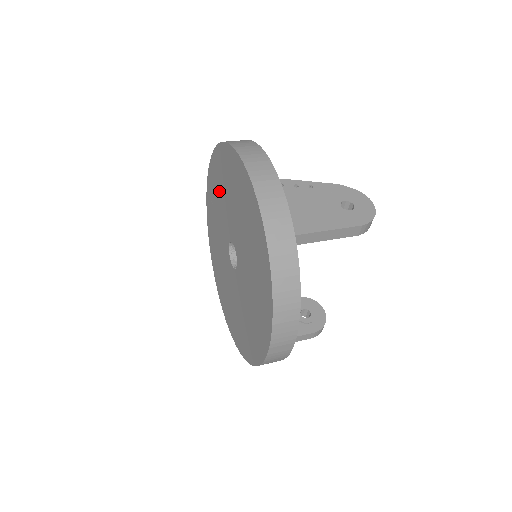
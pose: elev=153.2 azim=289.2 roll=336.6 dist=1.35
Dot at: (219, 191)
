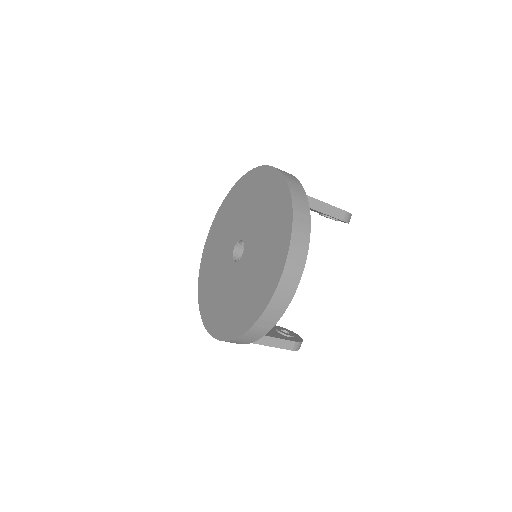
Dot at: (228, 218)
